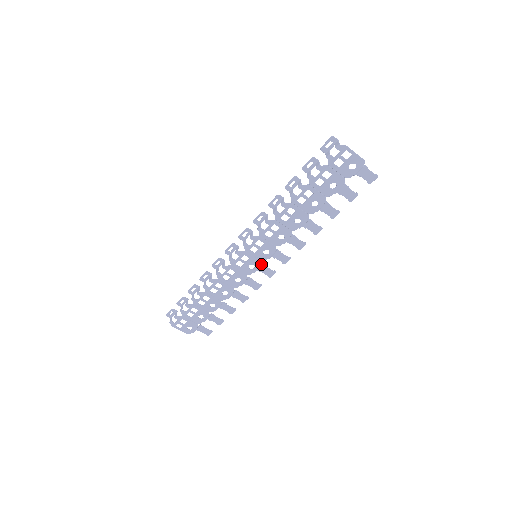
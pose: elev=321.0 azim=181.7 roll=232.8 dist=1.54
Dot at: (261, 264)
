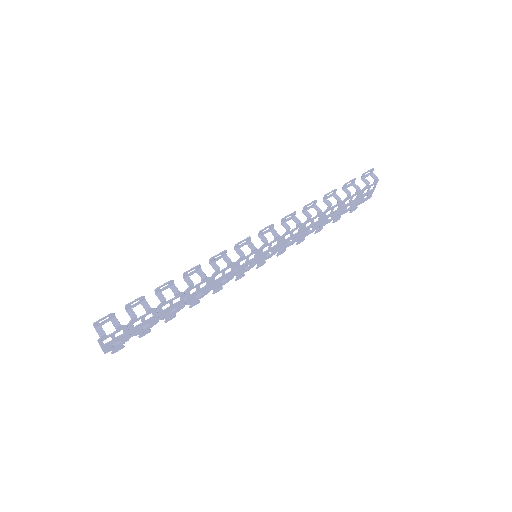
Dot at: occluded
